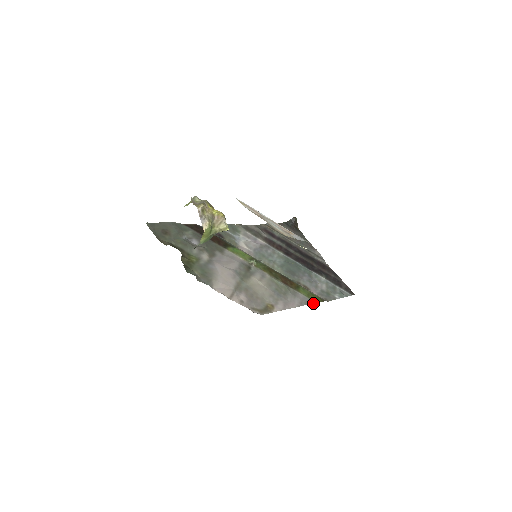
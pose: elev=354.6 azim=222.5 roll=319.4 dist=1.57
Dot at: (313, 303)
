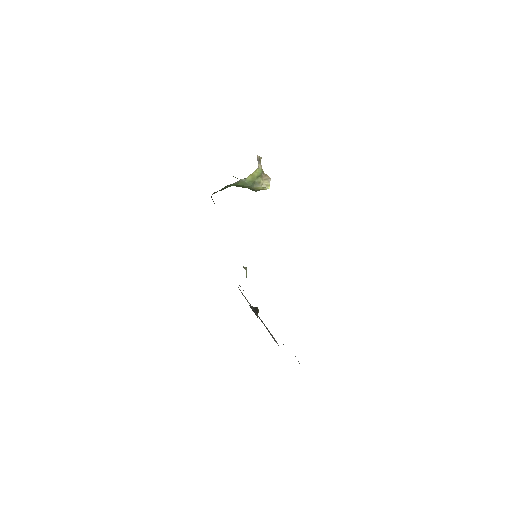
Dot at: occluded
